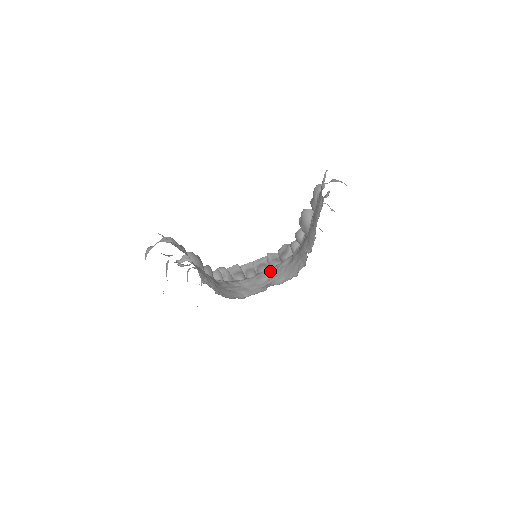
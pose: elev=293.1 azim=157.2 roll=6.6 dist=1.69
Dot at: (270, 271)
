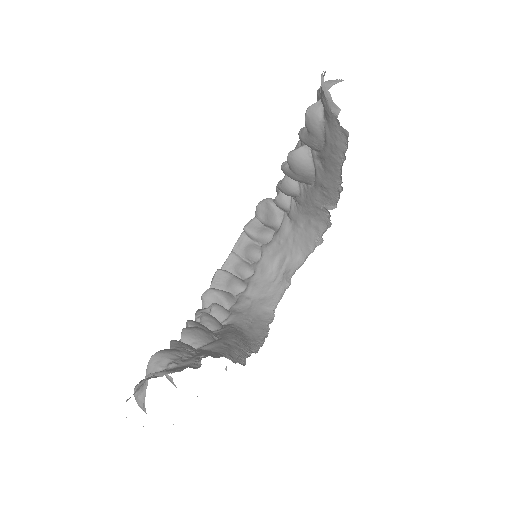
Dot at: (270, 252)
